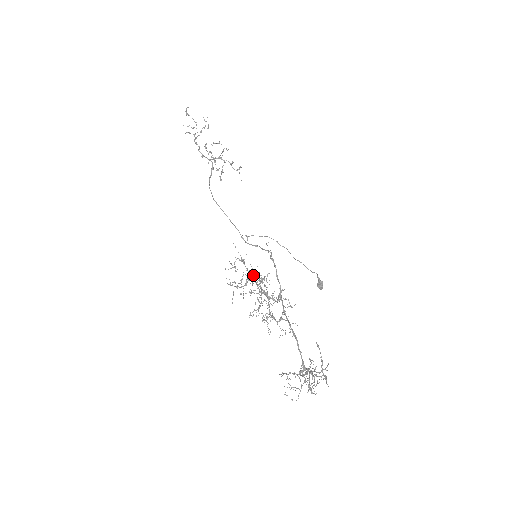
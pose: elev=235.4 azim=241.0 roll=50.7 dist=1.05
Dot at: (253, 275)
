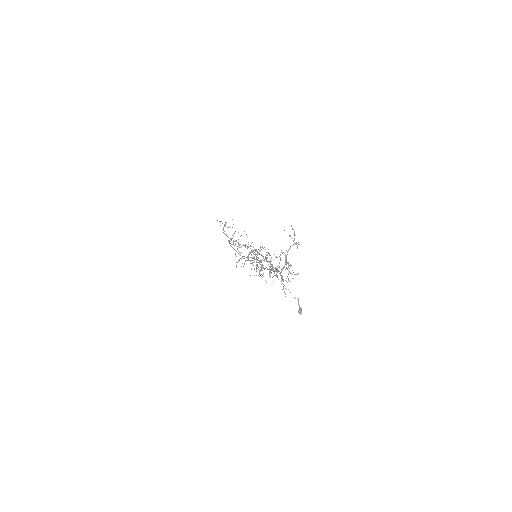
Dot at: (253, 257)
